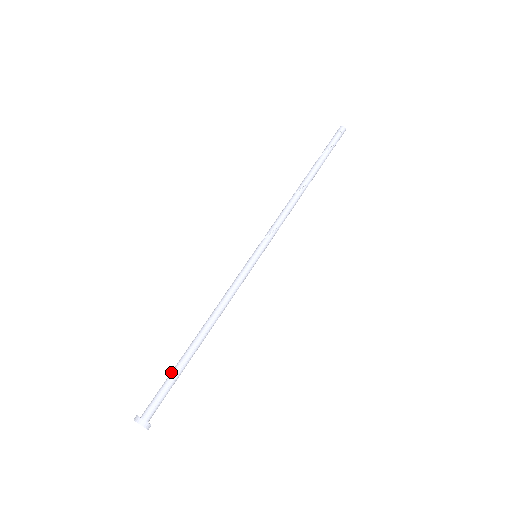
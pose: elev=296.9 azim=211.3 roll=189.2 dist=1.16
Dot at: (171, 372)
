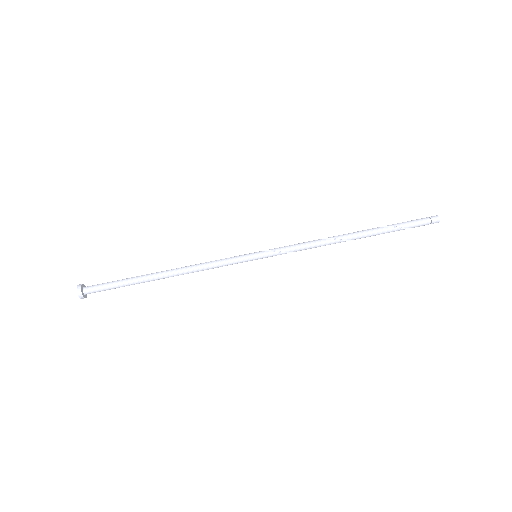
Dot at: (125, 281)
